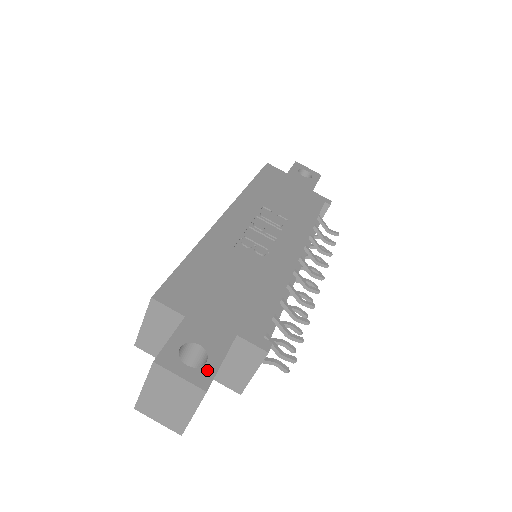
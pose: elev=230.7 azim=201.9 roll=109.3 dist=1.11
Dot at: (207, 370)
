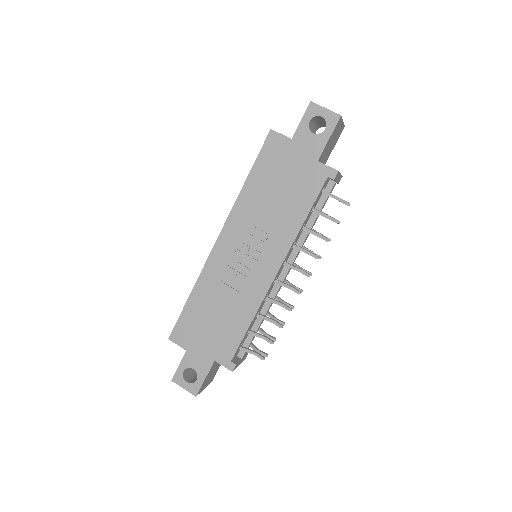
Dot at: (197, 385)
